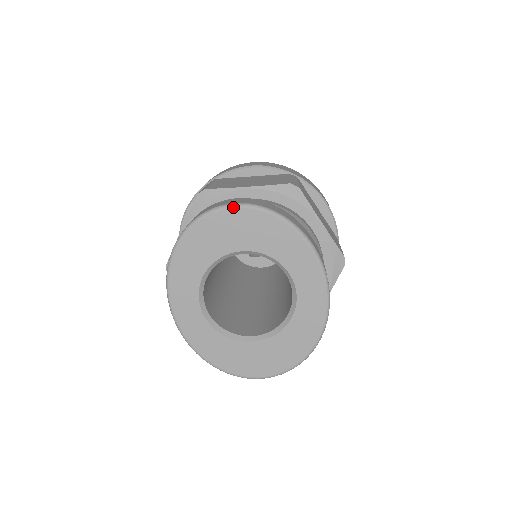
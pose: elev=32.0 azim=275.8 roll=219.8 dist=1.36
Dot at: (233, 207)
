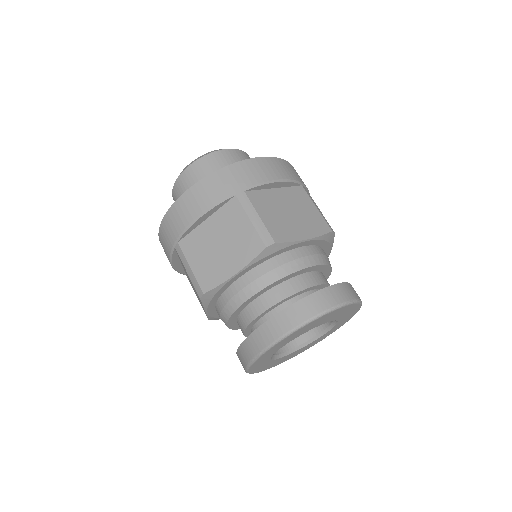
Dot at: (343, 307)
